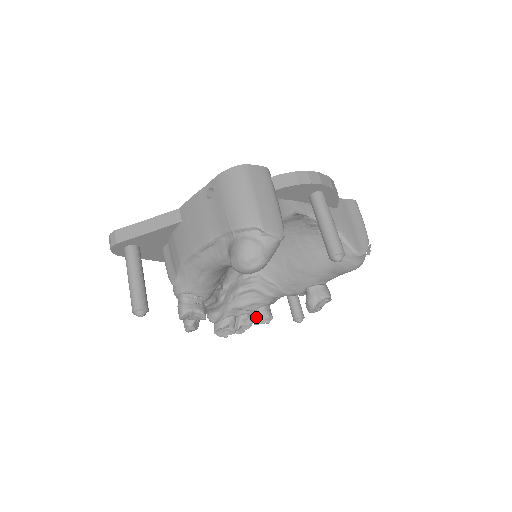
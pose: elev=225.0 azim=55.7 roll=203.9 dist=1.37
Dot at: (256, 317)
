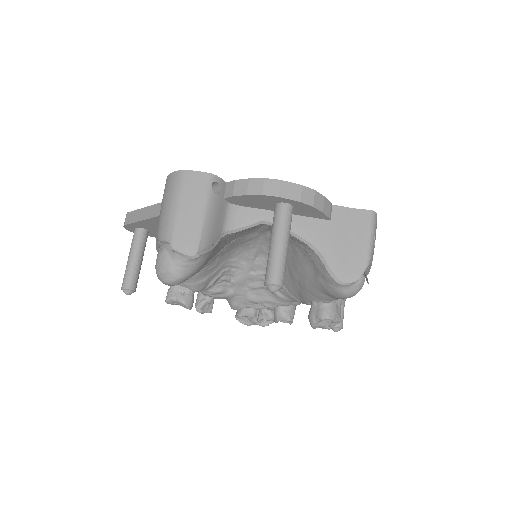
Dot at: (274, 315)
